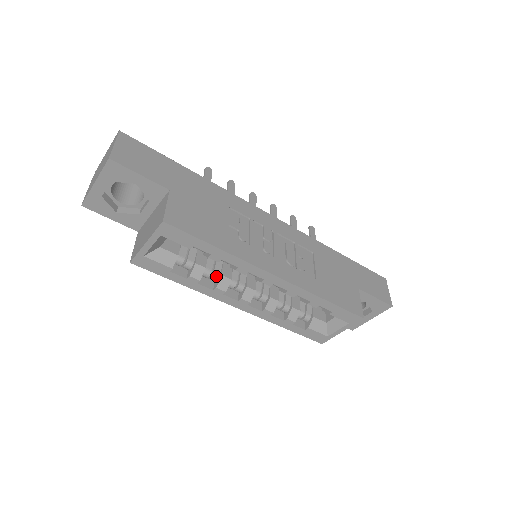
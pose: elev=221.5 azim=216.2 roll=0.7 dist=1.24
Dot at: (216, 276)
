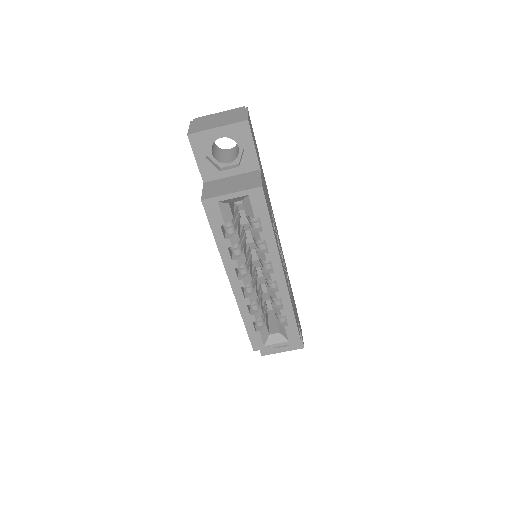
Dot at: (240, 251)
